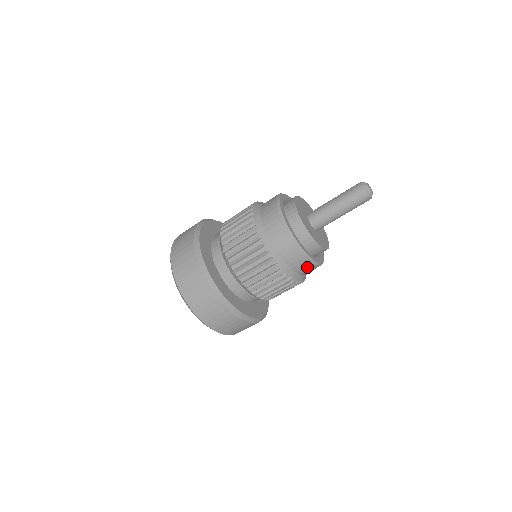
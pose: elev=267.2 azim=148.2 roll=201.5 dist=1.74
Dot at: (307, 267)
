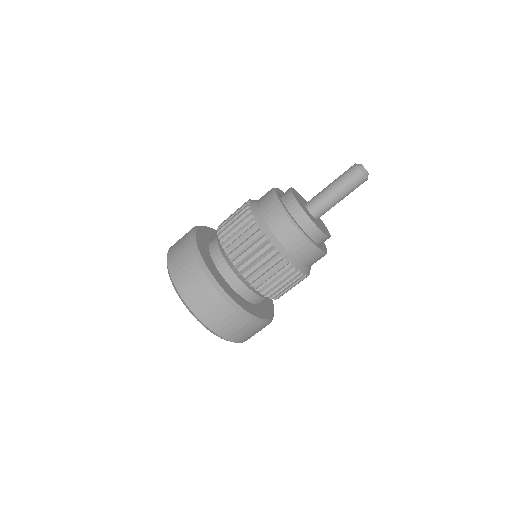
Dot at: (285, 228)
